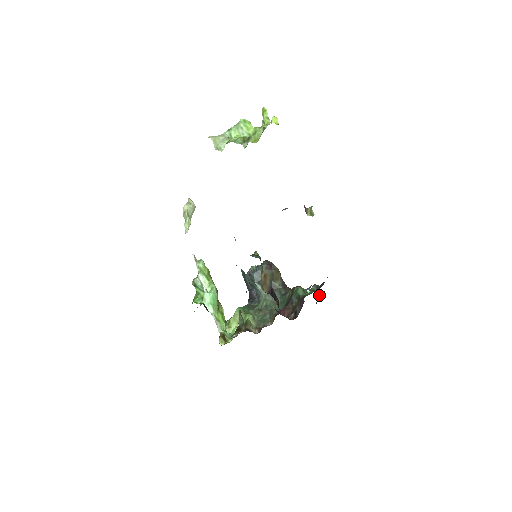
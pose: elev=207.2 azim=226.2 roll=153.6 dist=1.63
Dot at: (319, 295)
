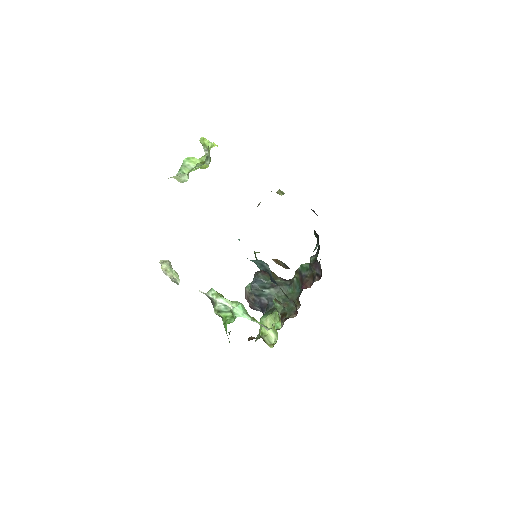
Dot at: occluded
